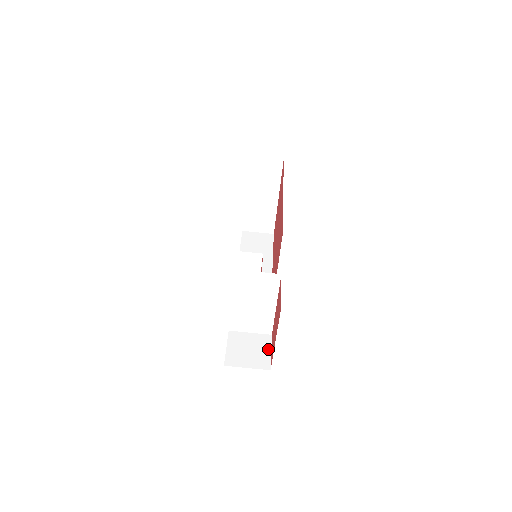
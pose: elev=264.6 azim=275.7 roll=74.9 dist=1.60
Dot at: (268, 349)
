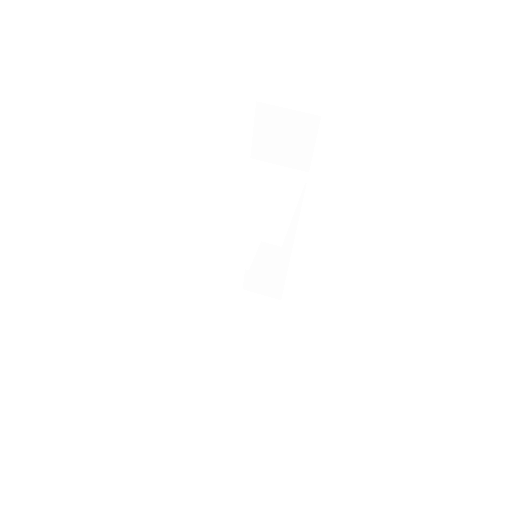
Dot at: occluded
